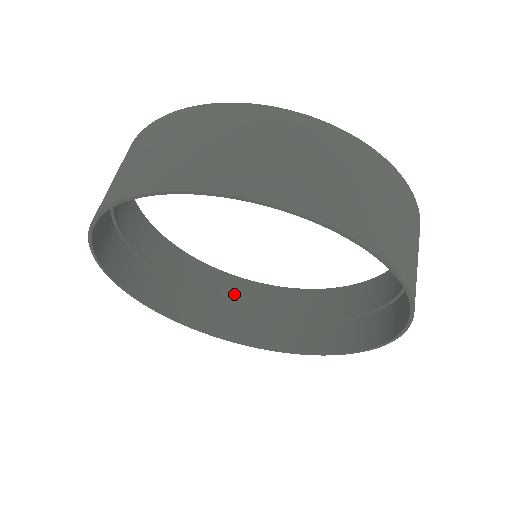
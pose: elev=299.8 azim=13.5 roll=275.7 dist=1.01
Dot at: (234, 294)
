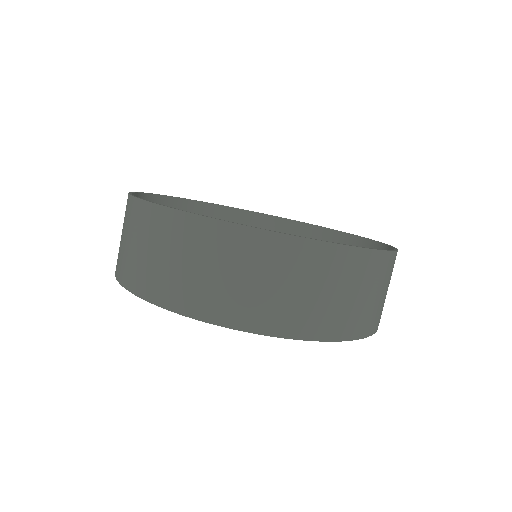
Dot at: occluded
